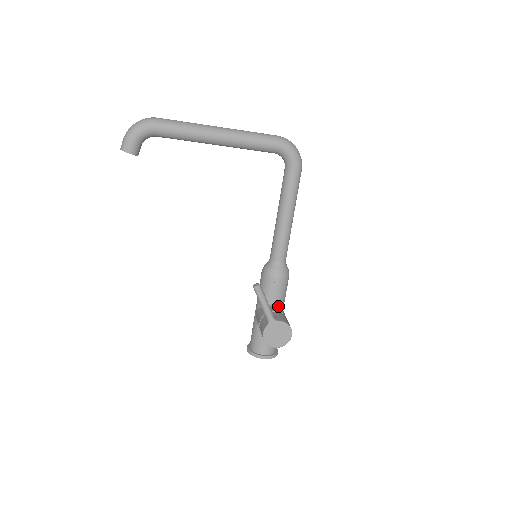
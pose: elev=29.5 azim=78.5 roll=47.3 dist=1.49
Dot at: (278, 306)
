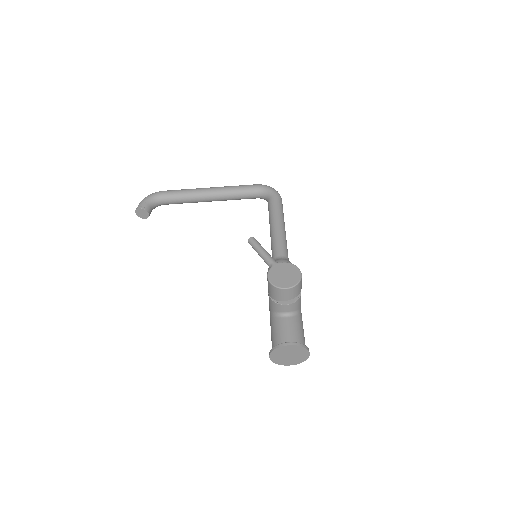
Dot at: occluded
